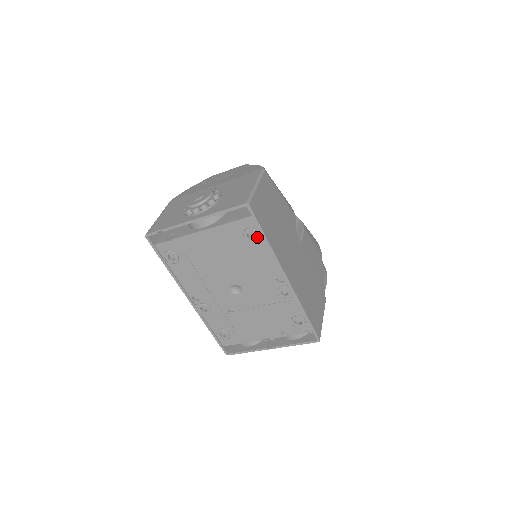
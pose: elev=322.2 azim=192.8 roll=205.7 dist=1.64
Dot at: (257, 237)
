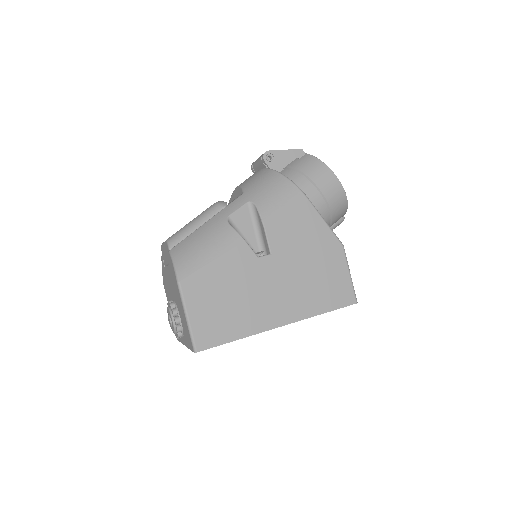
Dot at: occluded
